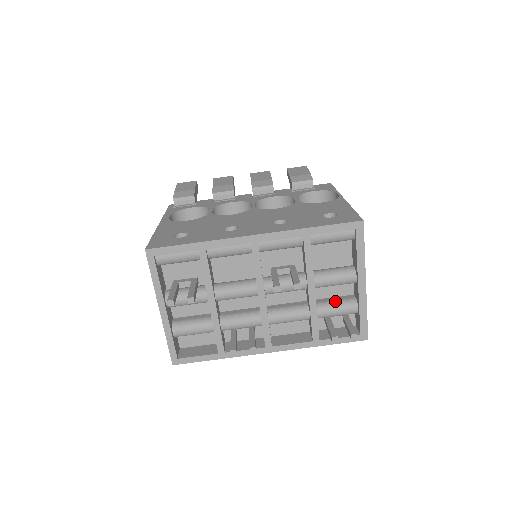
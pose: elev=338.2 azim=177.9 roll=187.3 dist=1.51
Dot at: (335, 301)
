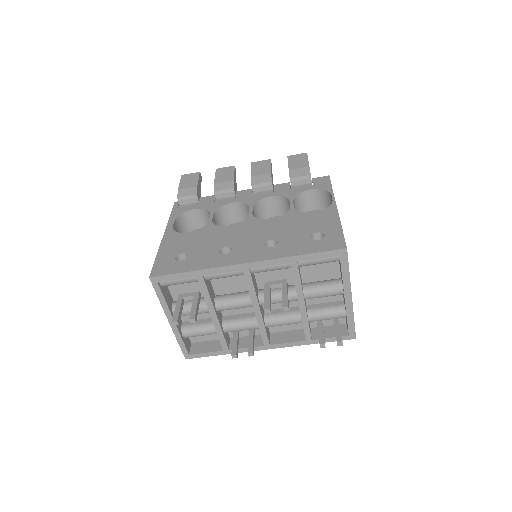
Dot at: (325, 308)
